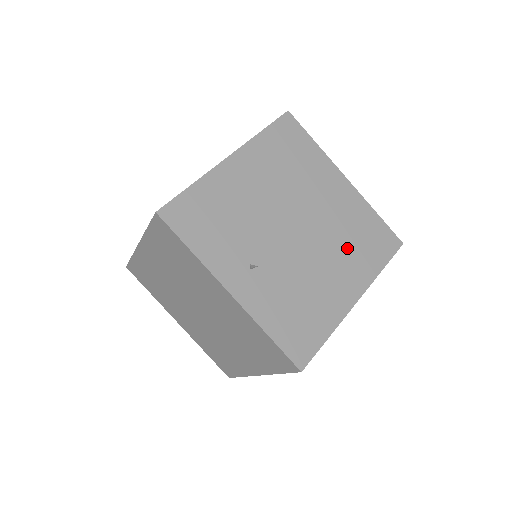
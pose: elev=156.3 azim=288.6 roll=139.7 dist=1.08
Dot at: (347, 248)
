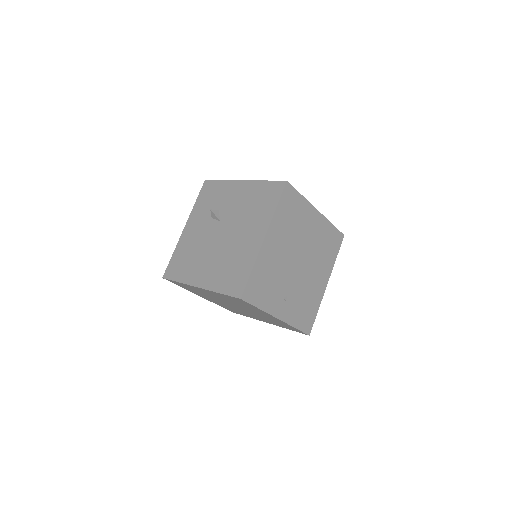
Dot at: (321, 257)
